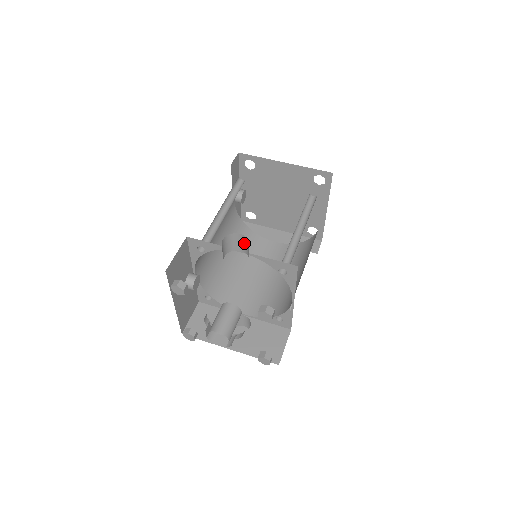
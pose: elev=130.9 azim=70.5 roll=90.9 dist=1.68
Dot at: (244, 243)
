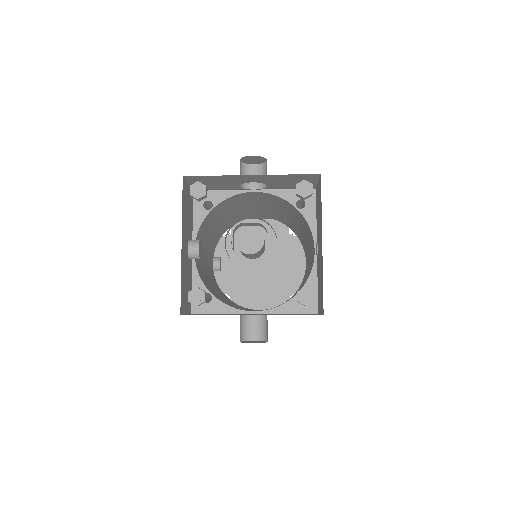
Dot at: occluded
